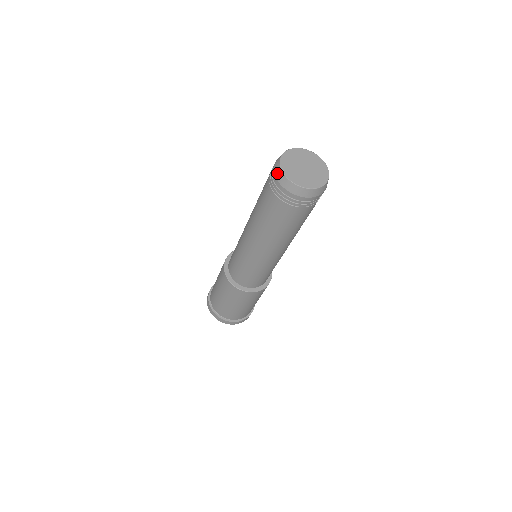
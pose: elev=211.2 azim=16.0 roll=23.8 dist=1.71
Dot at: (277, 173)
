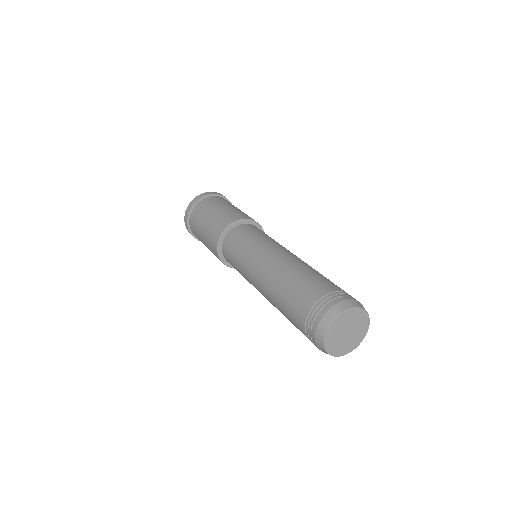
Dot at: (319, 334)
